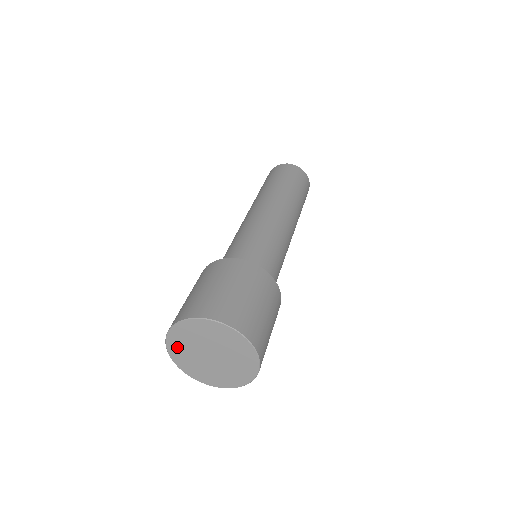
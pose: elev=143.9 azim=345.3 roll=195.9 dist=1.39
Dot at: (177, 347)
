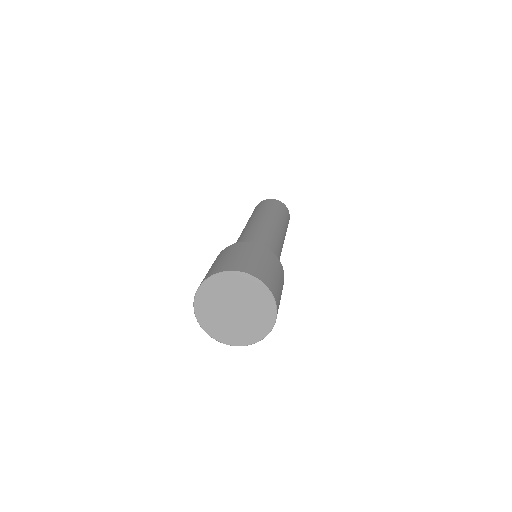
Dot at: (204, 311)
